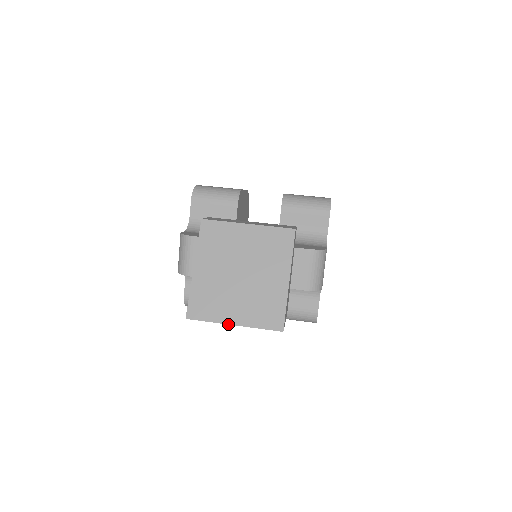
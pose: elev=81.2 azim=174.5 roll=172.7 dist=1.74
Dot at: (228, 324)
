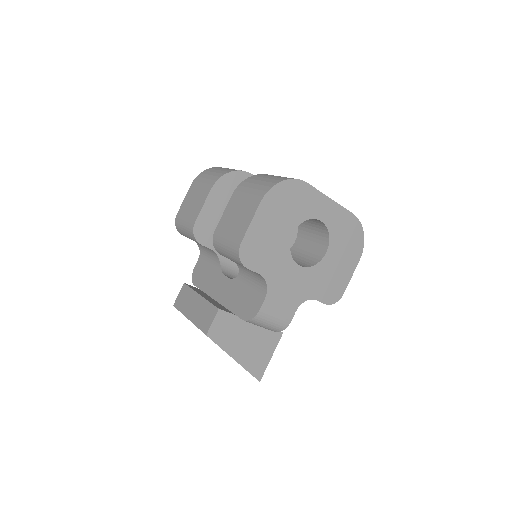
Dot at: occluded
